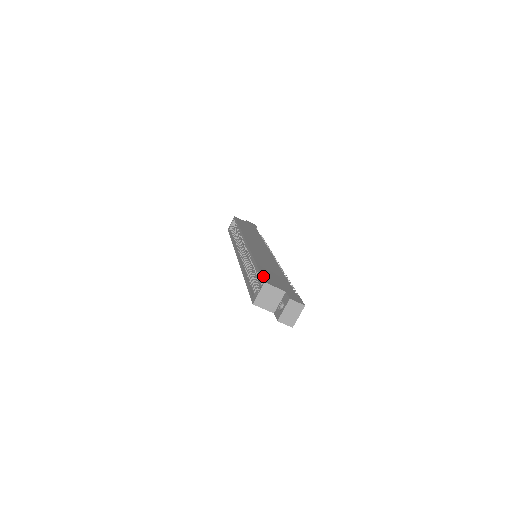
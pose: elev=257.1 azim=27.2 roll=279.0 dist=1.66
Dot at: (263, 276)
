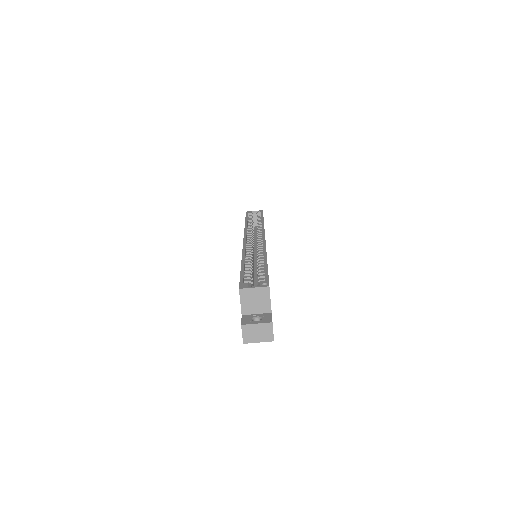
Dot at: occluded
